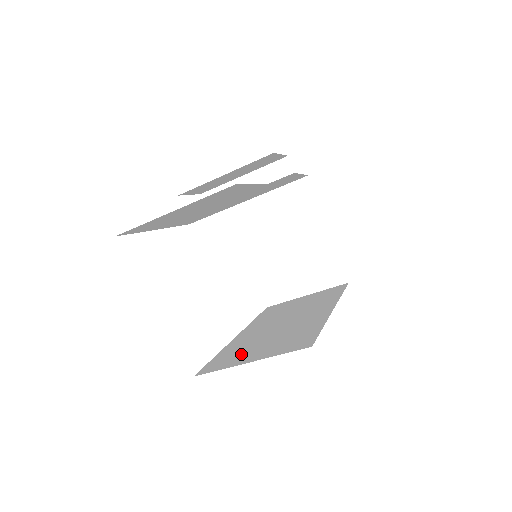
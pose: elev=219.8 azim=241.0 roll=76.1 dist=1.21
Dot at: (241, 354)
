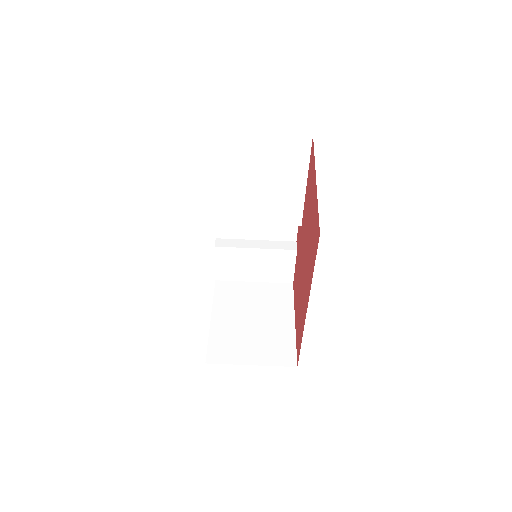
Dot at: occluded
